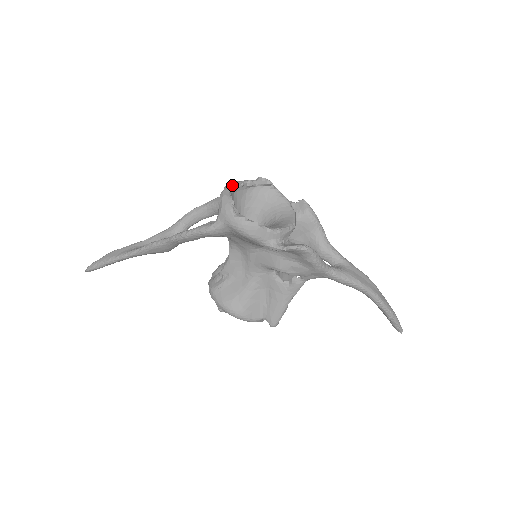
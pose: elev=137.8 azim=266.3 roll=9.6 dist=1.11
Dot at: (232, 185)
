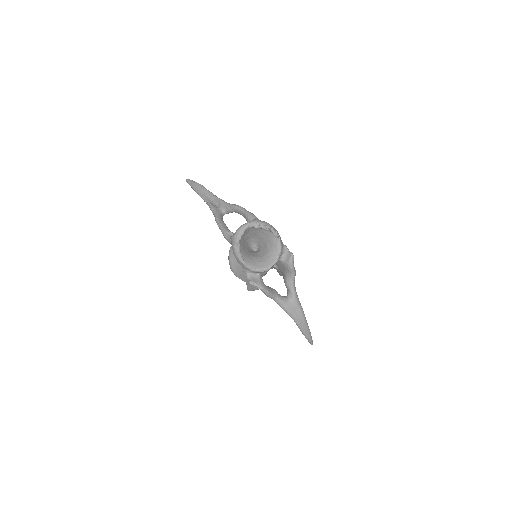
Dot at: (251, 225)
